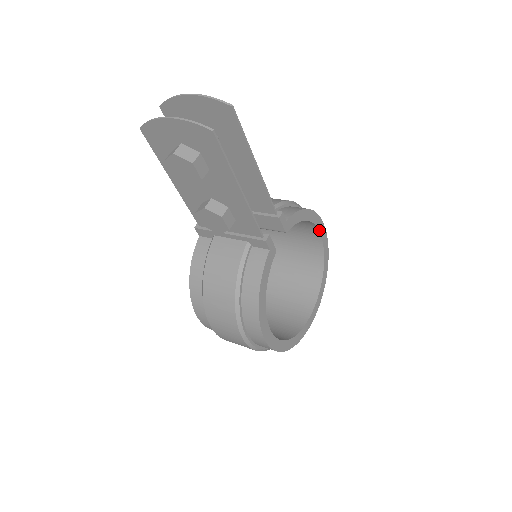
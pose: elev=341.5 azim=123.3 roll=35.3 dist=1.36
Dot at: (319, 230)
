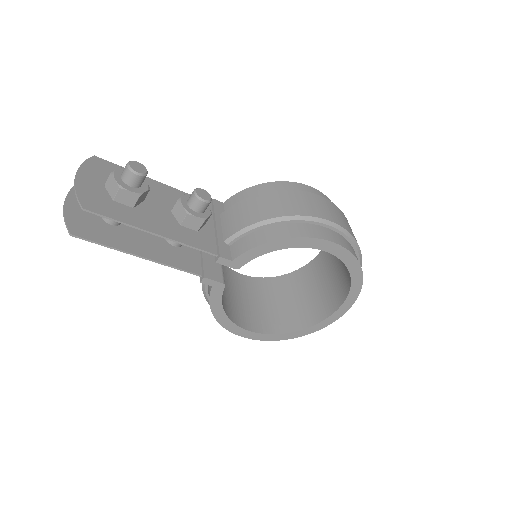
Dot at: (320, 249)
